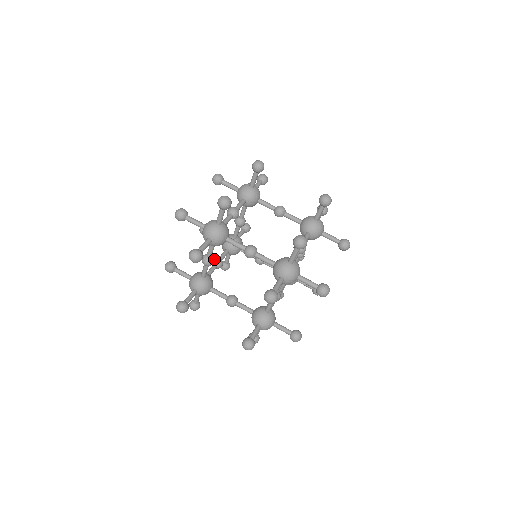
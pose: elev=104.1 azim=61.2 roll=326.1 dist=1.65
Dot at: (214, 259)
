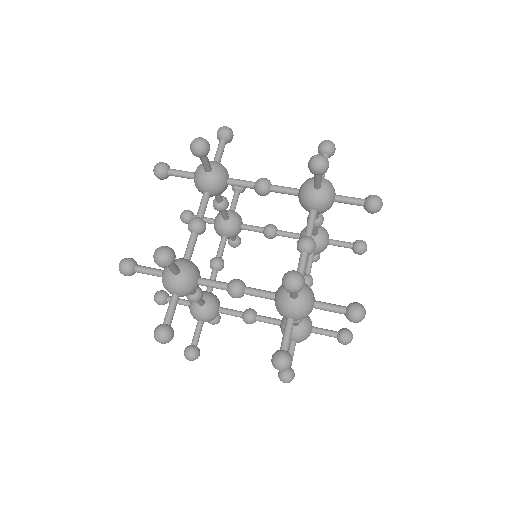
Dot at: occluded
